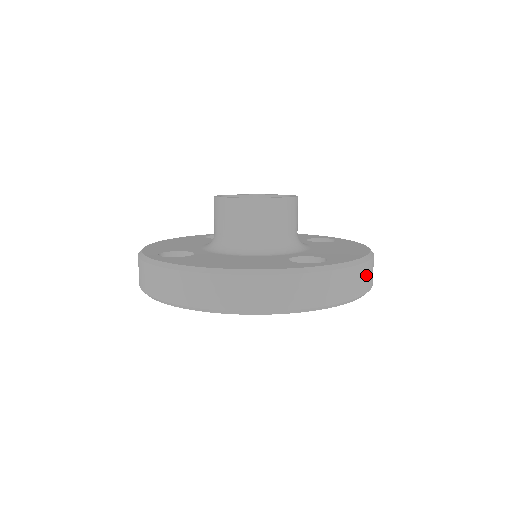
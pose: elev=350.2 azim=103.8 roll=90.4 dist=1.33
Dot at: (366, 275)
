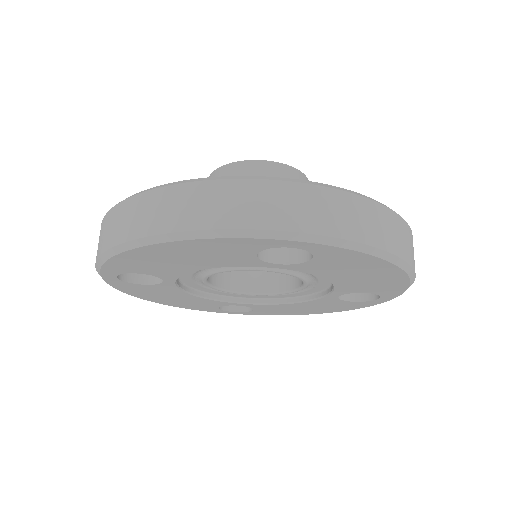
Dot at: (378, 221)
